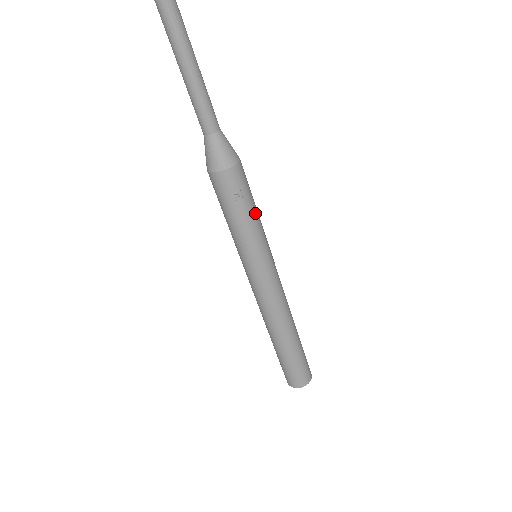
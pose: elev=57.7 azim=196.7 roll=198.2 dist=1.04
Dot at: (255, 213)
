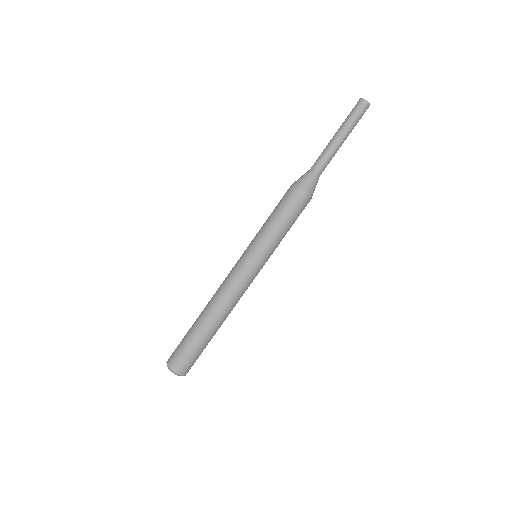
Dot at: occluded
